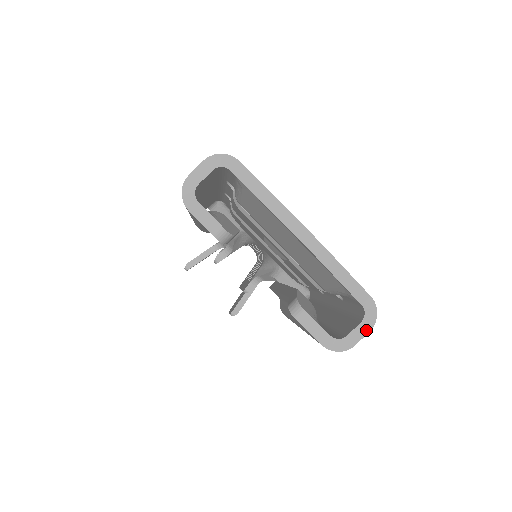
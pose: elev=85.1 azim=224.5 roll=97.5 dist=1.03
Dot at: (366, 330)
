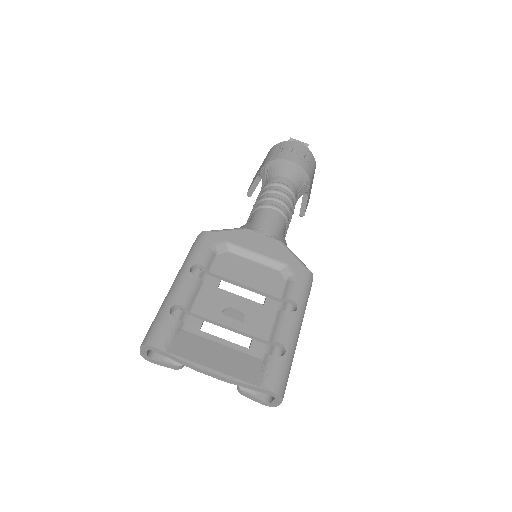
Dot at: (280, 402)
